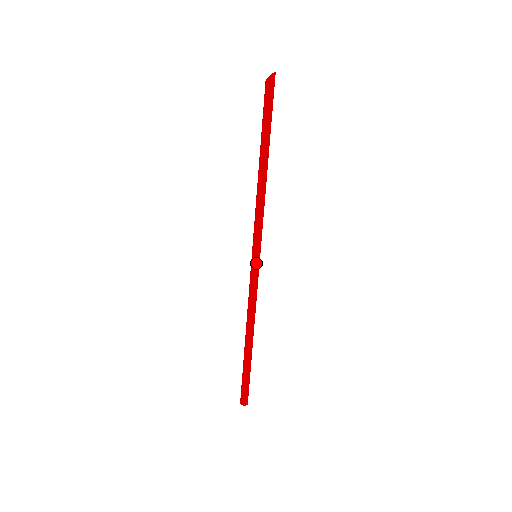
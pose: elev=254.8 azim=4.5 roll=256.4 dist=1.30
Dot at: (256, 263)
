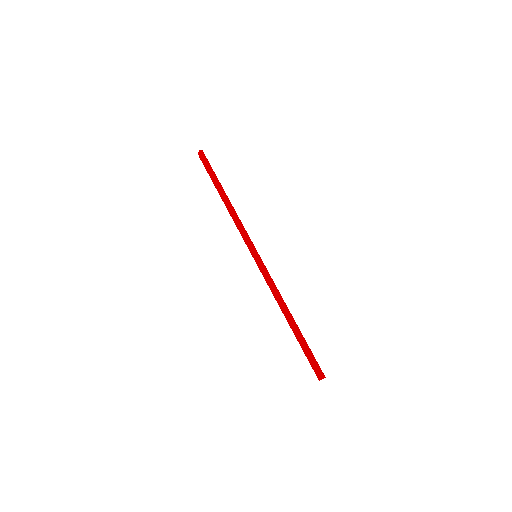
Dot at: (256, 260)
